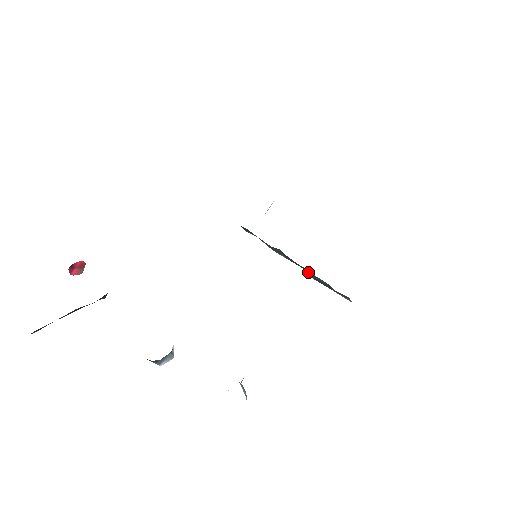
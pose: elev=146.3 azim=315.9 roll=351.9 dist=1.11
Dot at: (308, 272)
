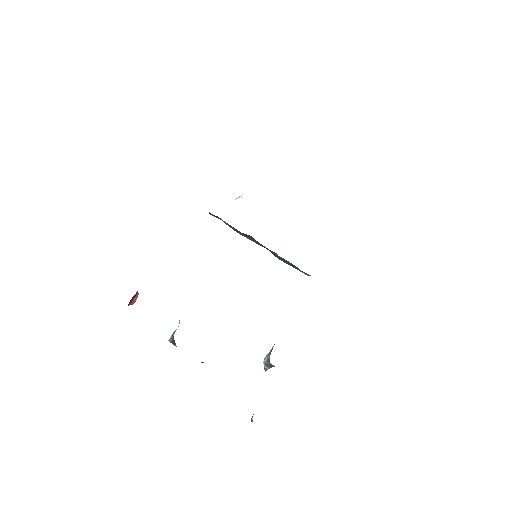
Dot at: (277, 255)
